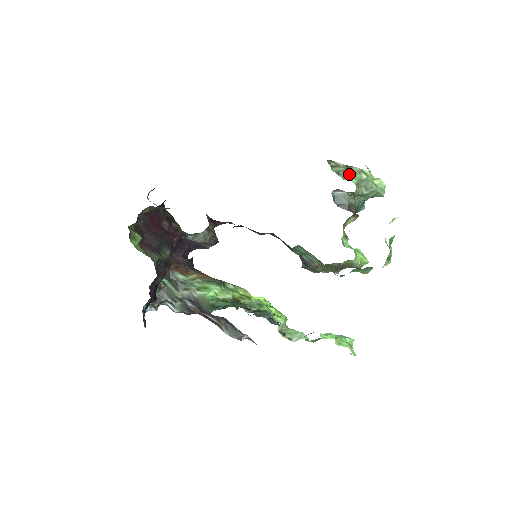
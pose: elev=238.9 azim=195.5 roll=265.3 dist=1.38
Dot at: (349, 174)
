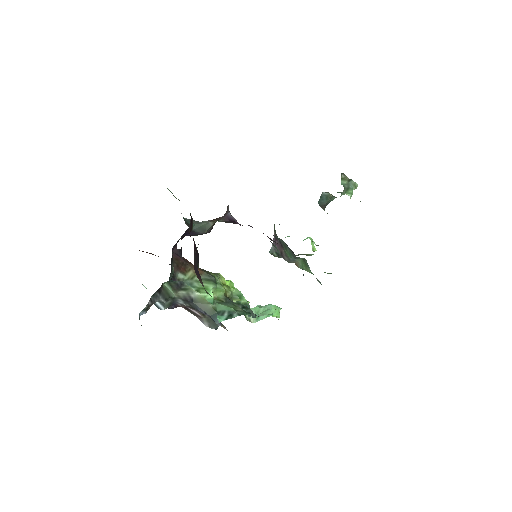
Dot at: (350, 189)
